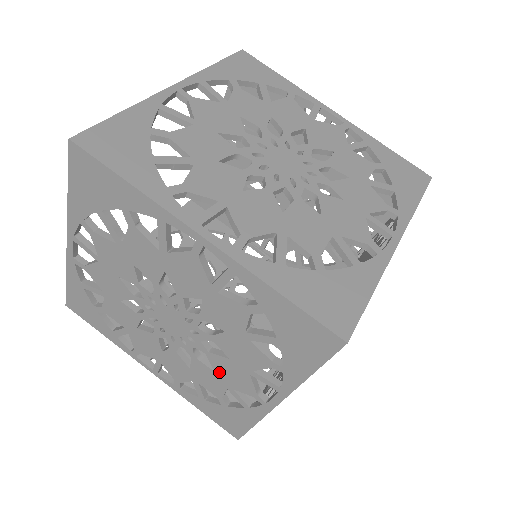
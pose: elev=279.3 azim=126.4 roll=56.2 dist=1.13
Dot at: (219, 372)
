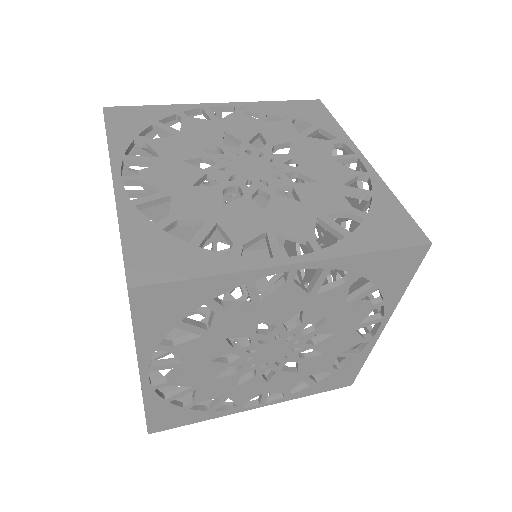
Dot at: (327, 351)
